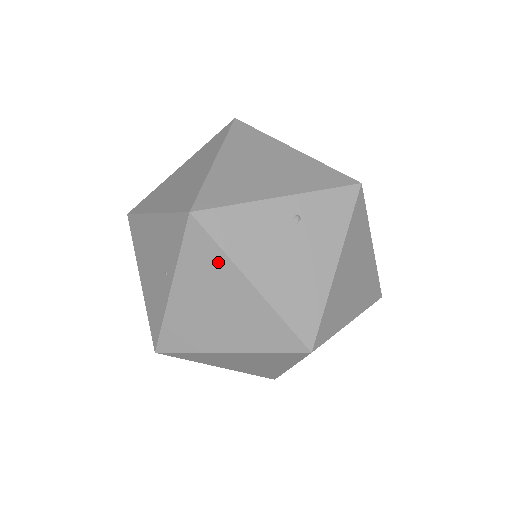
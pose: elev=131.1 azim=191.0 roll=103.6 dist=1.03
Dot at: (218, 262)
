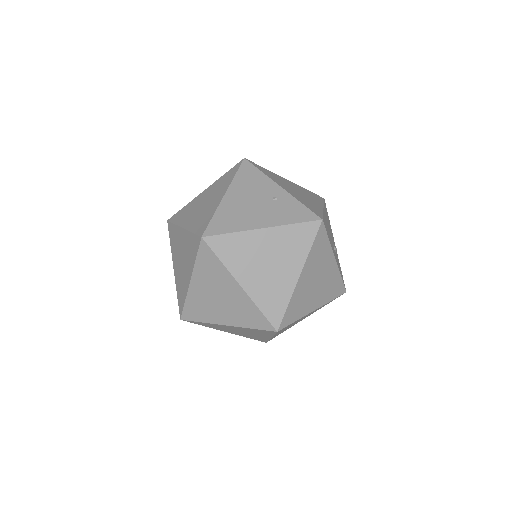
Dot at: (228, 181)
